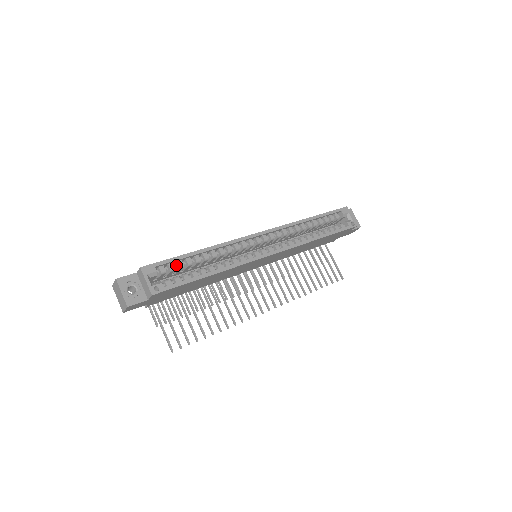
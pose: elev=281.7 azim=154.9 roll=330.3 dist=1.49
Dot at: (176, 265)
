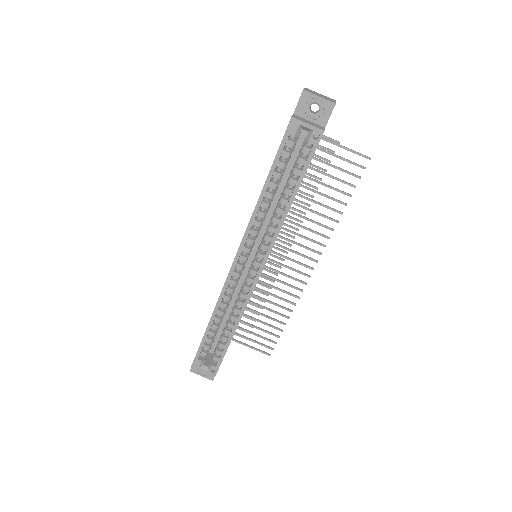
Dot at: (208, 342)
